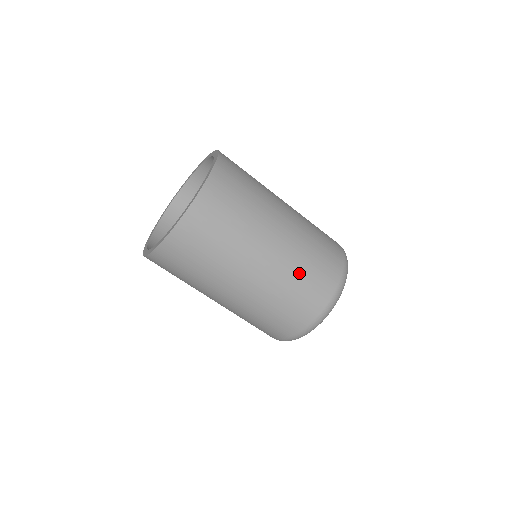
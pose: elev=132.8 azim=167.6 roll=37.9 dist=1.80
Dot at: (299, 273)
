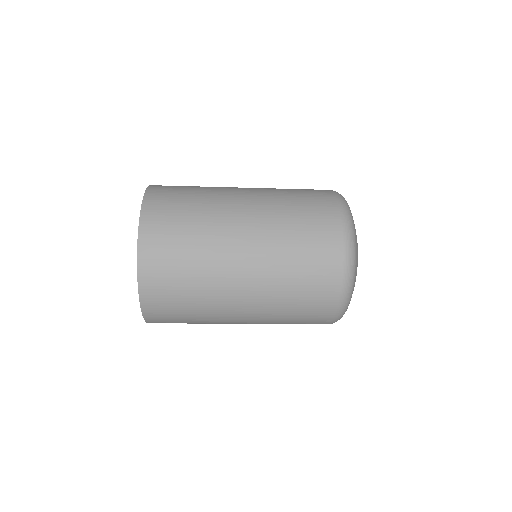
Dot at: (289, 272)
